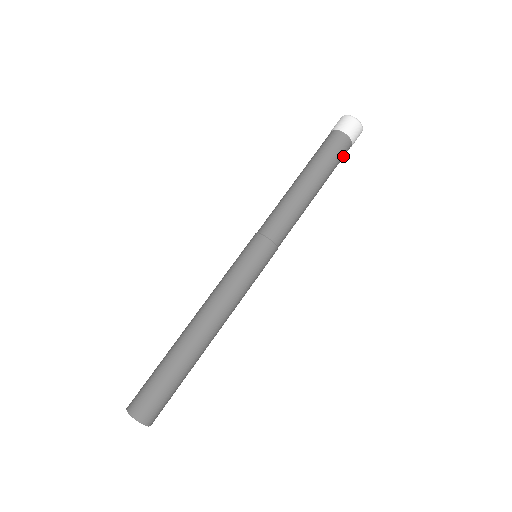
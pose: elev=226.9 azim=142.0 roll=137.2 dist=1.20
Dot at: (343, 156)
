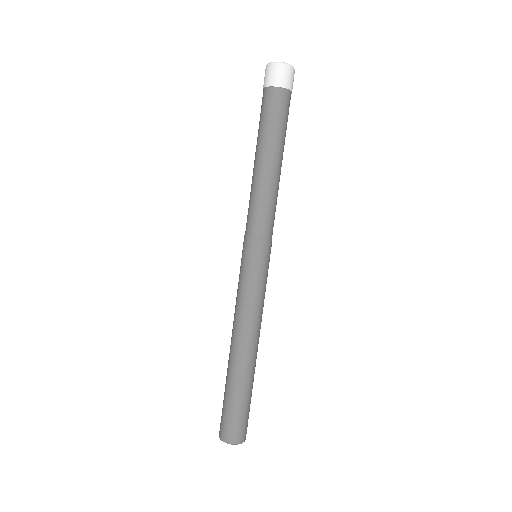
Dot at: (287, 109)
